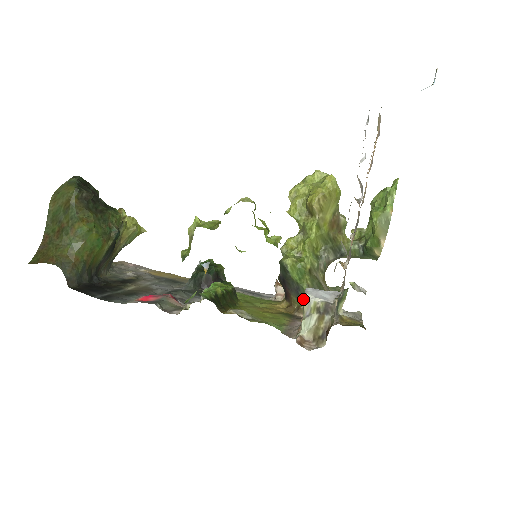
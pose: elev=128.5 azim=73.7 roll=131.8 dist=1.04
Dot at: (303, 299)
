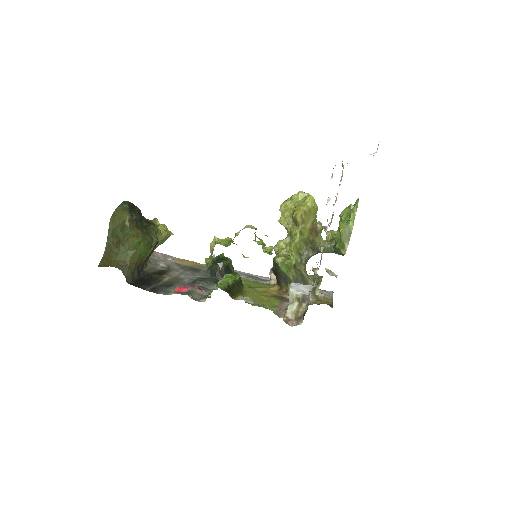
Dot at: (288, 292)
